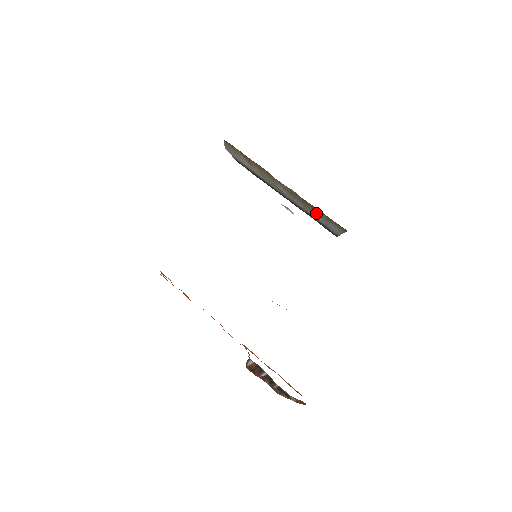
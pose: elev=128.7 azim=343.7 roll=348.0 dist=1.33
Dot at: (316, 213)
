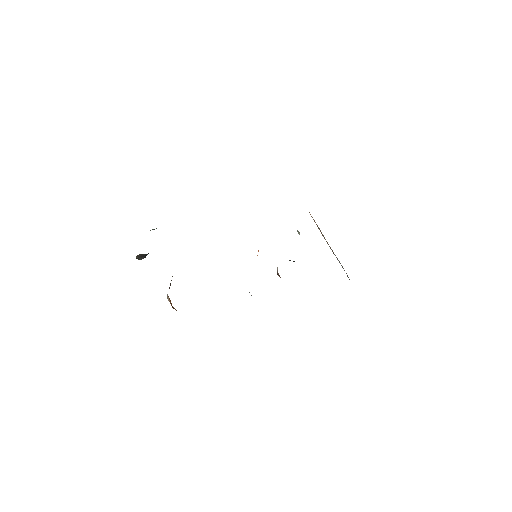
Dot at: occluded
